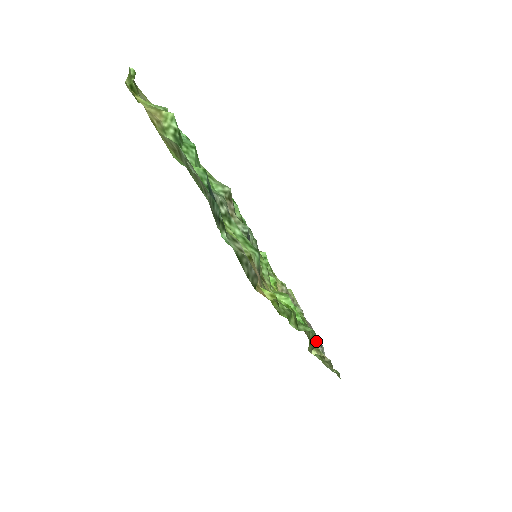
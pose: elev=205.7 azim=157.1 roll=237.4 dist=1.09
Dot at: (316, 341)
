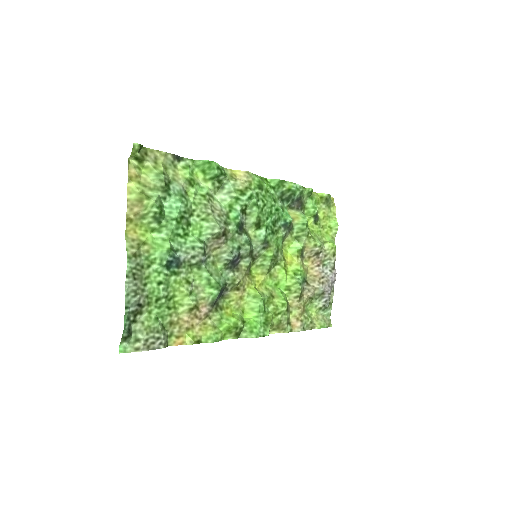
Dot at: occluded
